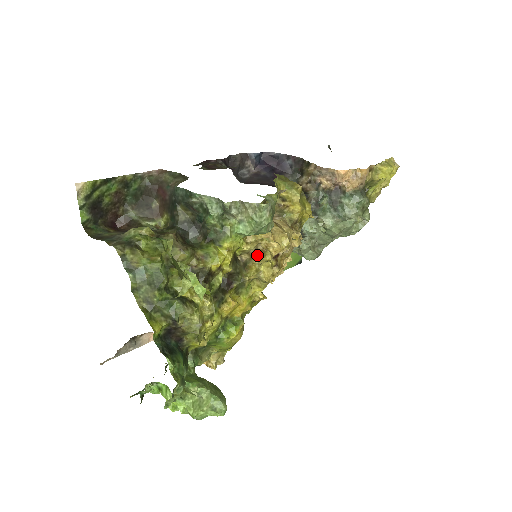
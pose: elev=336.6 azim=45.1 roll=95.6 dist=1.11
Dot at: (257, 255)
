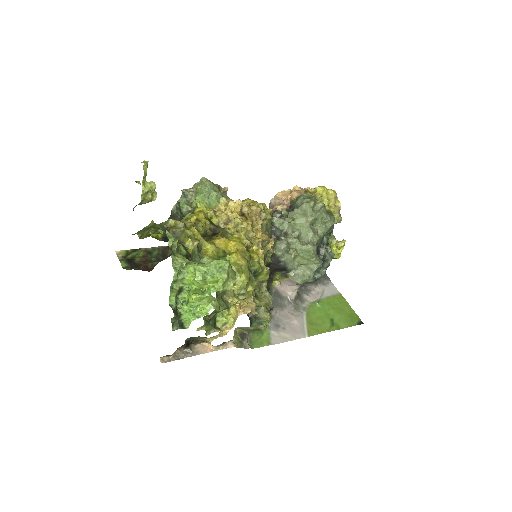
Dot at: occluded
